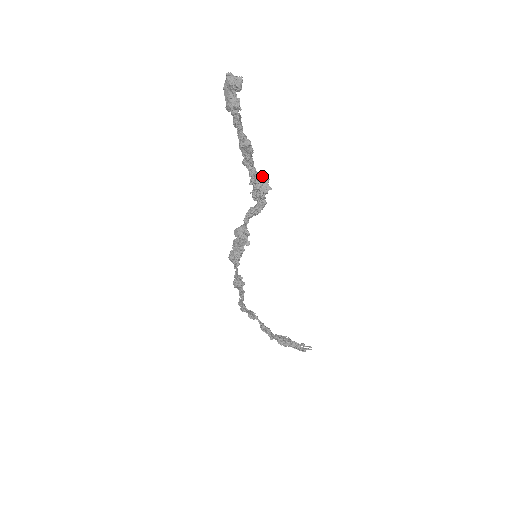
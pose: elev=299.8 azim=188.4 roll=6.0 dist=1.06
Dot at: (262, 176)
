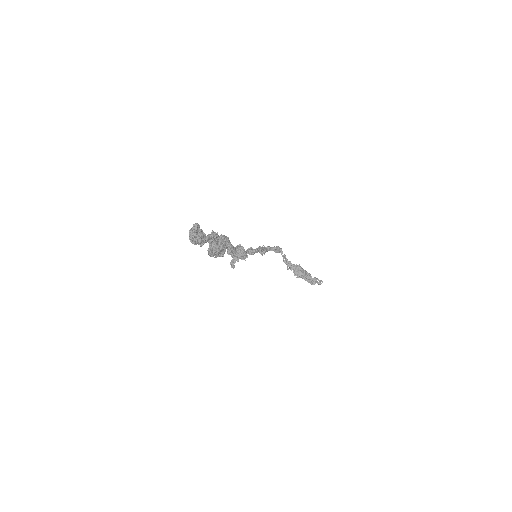
Dot at: (242, 249)
